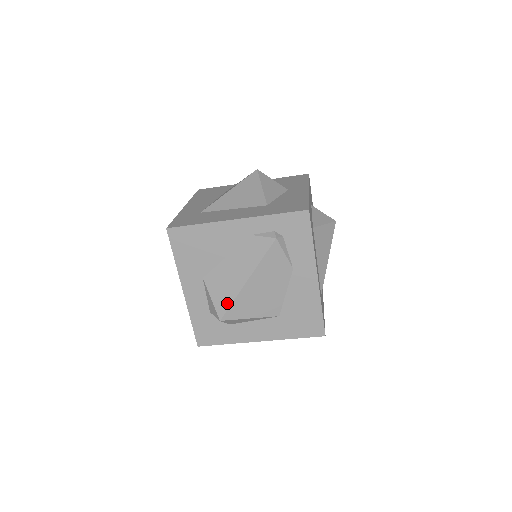
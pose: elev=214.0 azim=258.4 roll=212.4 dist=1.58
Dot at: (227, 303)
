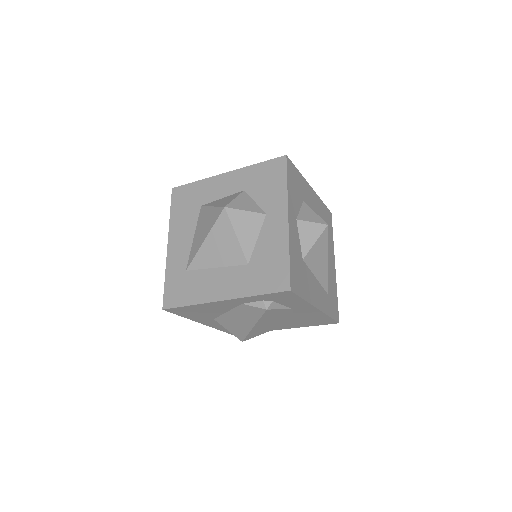
Dot at: (243, 335)
